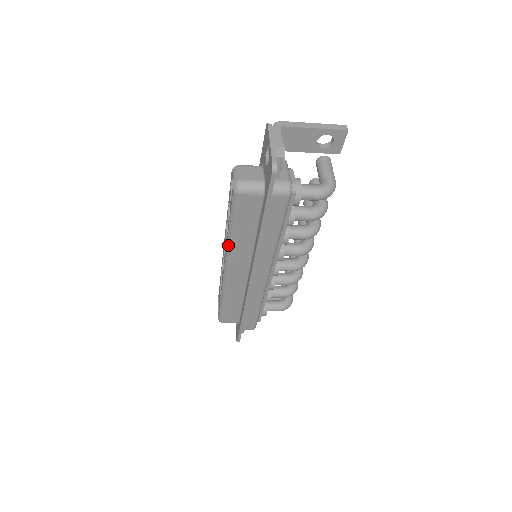
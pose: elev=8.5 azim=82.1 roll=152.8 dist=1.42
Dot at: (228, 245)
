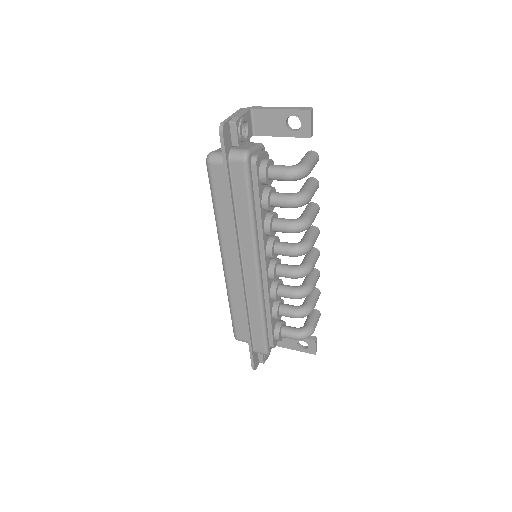
Dot at: (217, 228)
